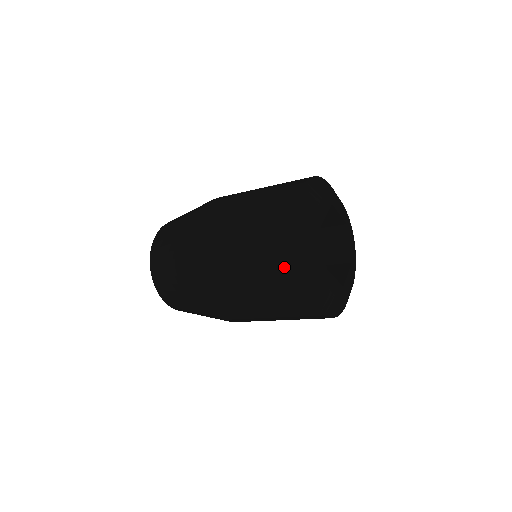
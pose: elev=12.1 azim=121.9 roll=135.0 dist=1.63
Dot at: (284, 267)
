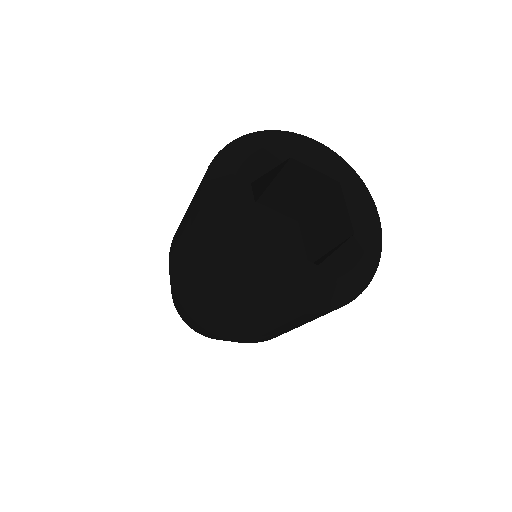
Dot at: (200, 245)
